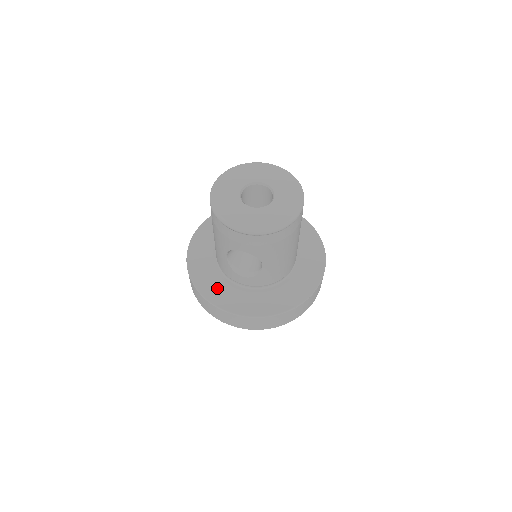
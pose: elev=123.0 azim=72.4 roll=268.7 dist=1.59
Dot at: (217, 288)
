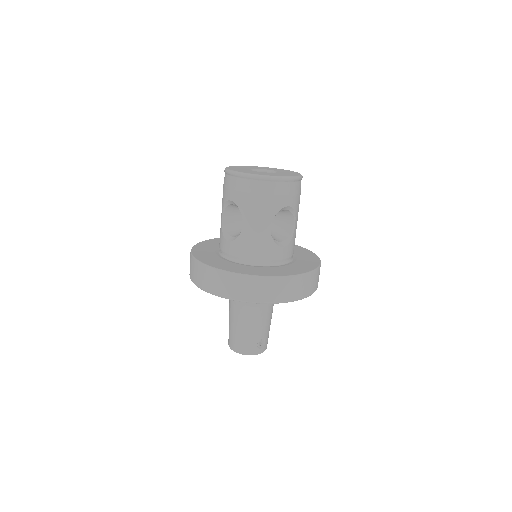
Dot at: (270, 270)
